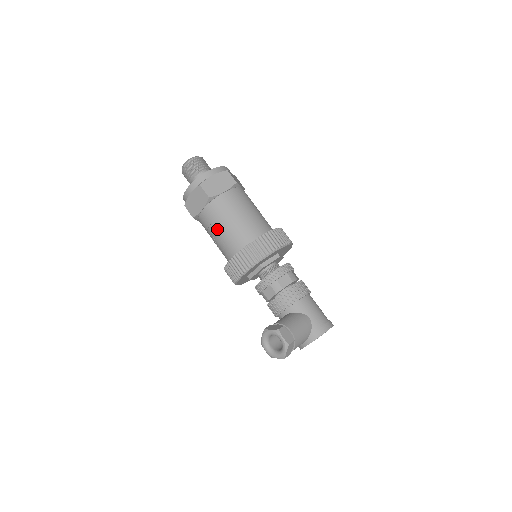
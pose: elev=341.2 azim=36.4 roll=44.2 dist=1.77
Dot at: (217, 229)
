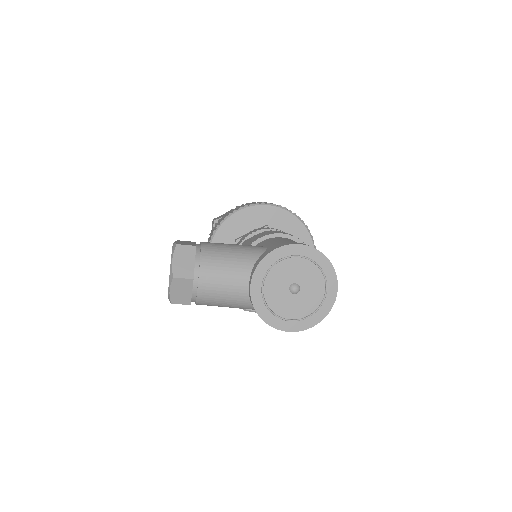
Dot at: occluded
